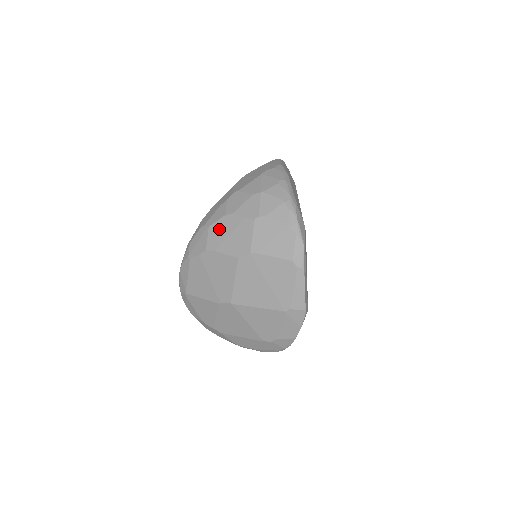
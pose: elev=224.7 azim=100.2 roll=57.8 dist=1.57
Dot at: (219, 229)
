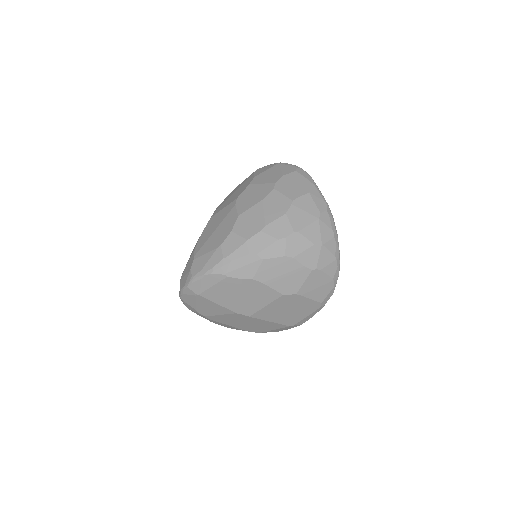
Dot at: (274, 266)
